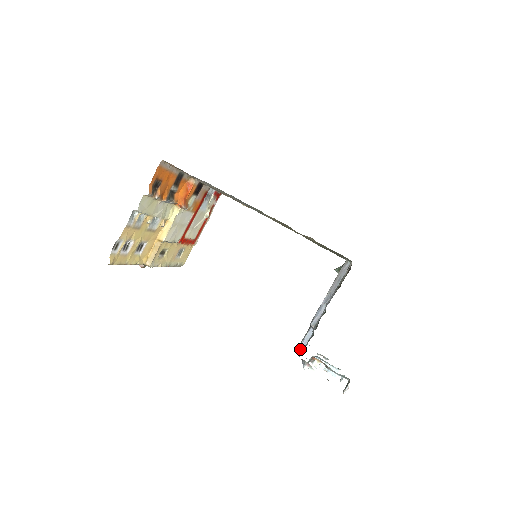
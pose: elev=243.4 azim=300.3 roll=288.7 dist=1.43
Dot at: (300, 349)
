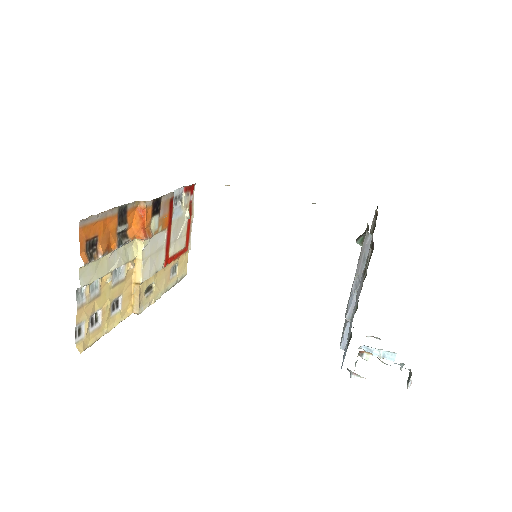
Dot at: (342, 348)
